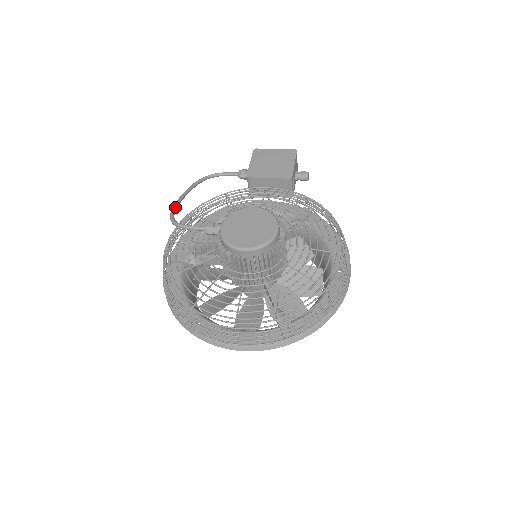
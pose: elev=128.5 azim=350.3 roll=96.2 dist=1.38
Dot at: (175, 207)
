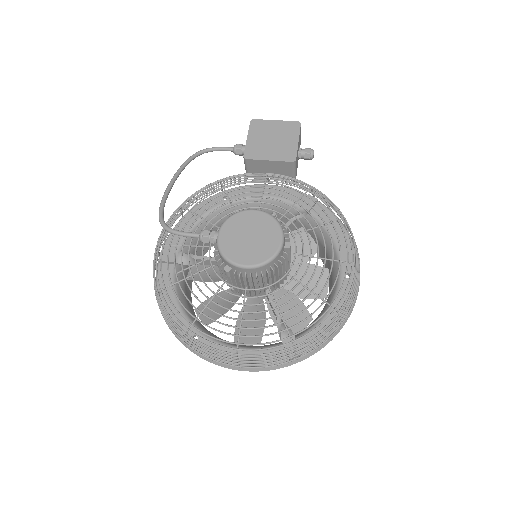
Dot at: (163, 202)
